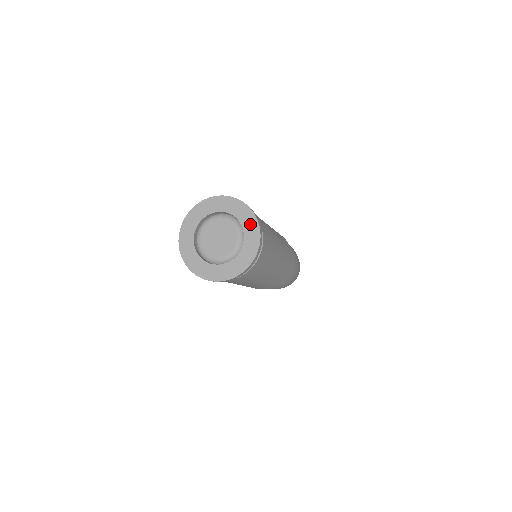
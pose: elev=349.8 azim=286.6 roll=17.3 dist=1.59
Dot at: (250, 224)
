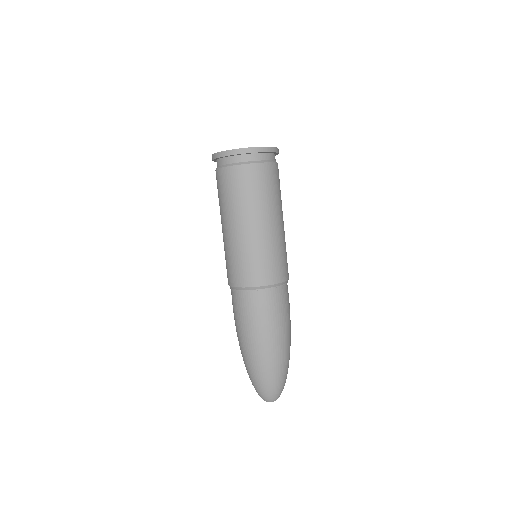
Dot at: occluded
